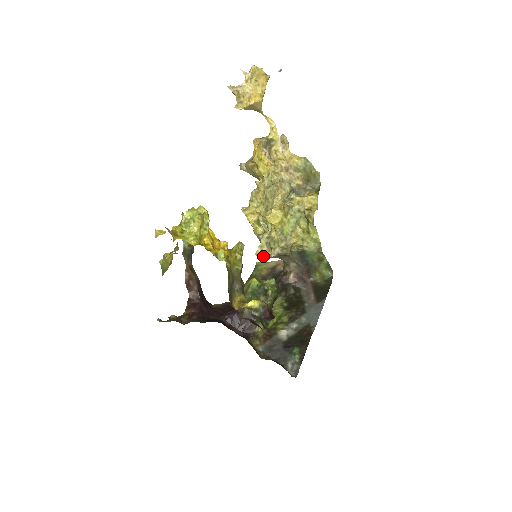
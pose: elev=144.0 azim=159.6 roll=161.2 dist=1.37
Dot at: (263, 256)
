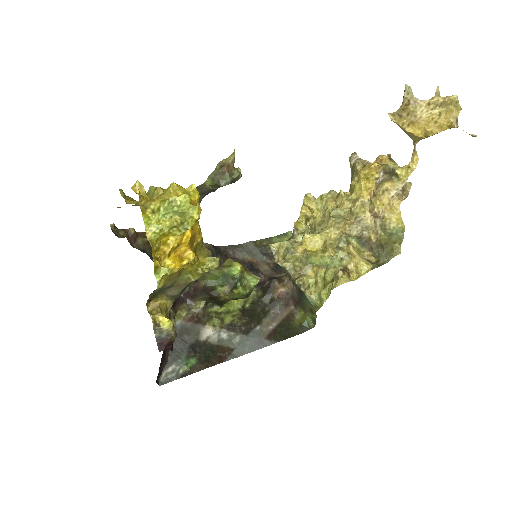
Dot at: (274, 253)
